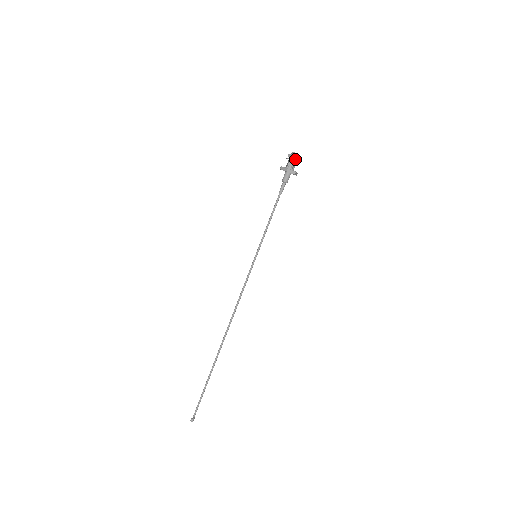
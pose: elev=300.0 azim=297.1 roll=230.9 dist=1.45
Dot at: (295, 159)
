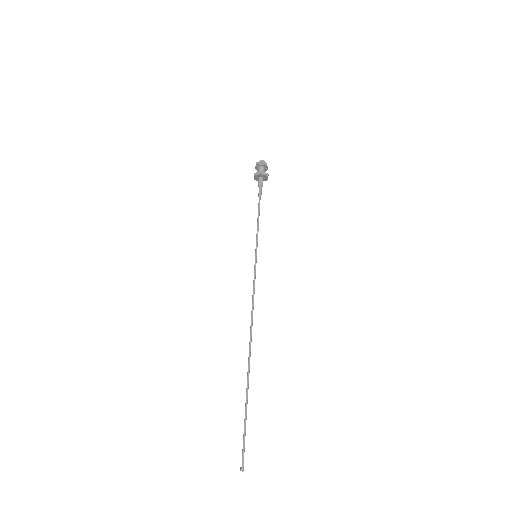
Dot at: (264, 165)
